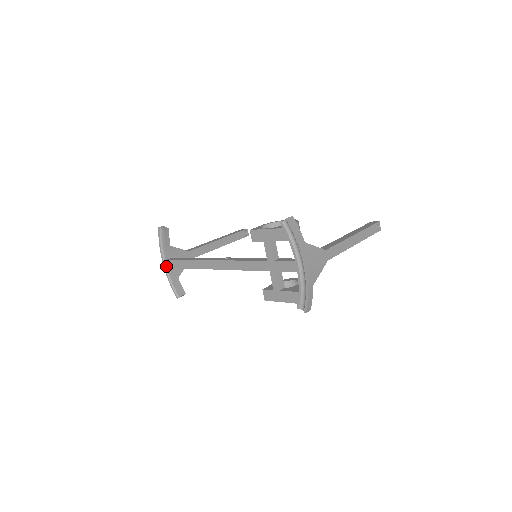
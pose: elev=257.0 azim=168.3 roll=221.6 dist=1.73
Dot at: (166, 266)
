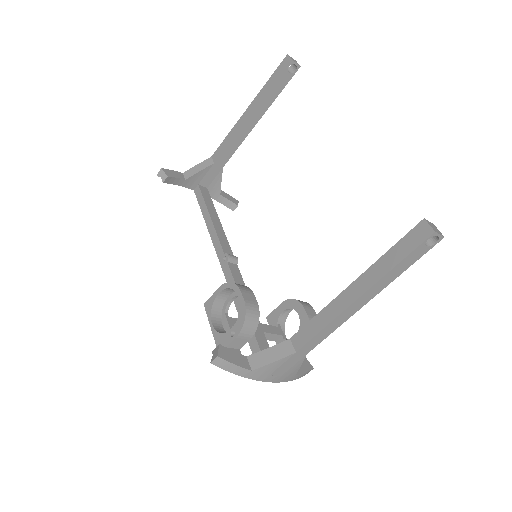
Dot at: occluded
